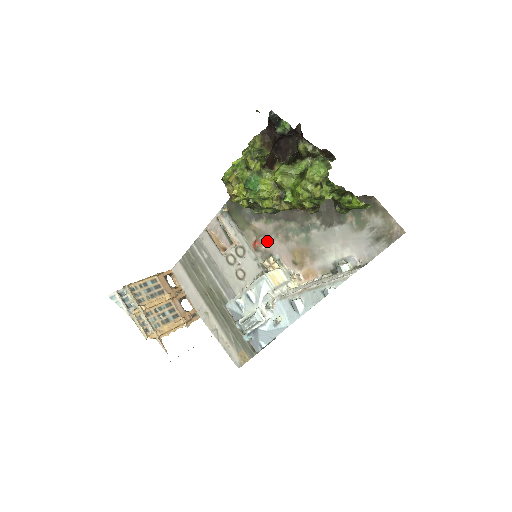
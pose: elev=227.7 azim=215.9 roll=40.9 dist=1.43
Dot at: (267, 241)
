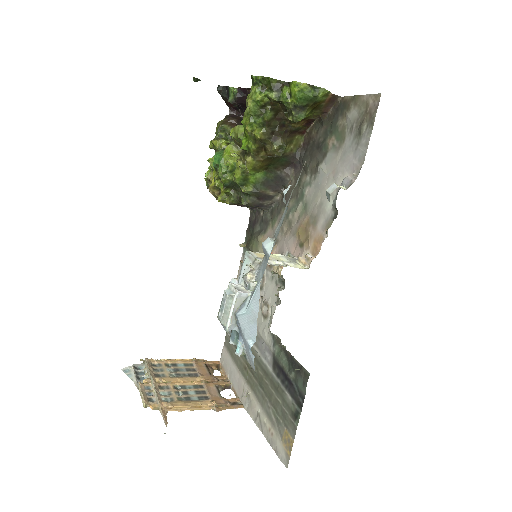
Dot at: (276, 245)
